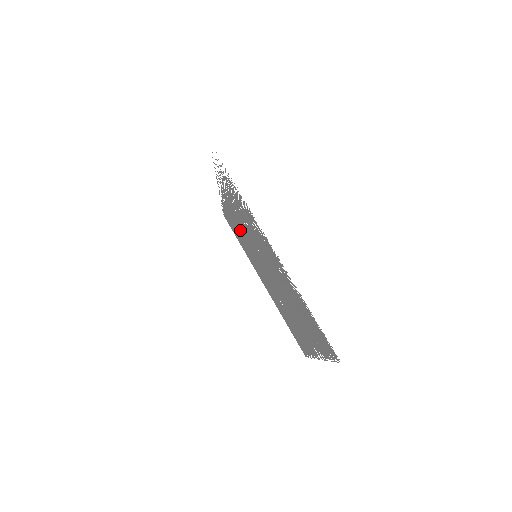
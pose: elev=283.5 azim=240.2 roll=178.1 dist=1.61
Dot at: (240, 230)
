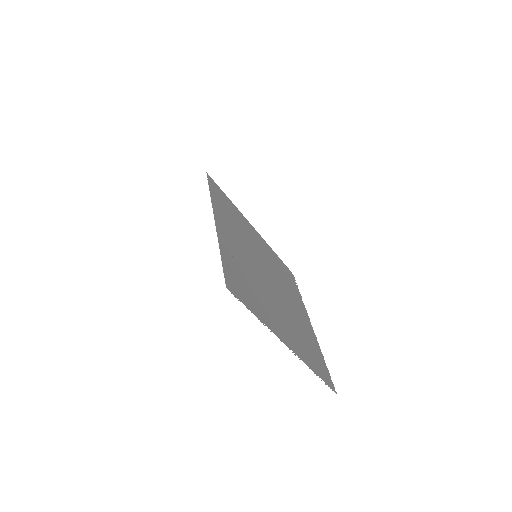
Dot at: (238, 235)
